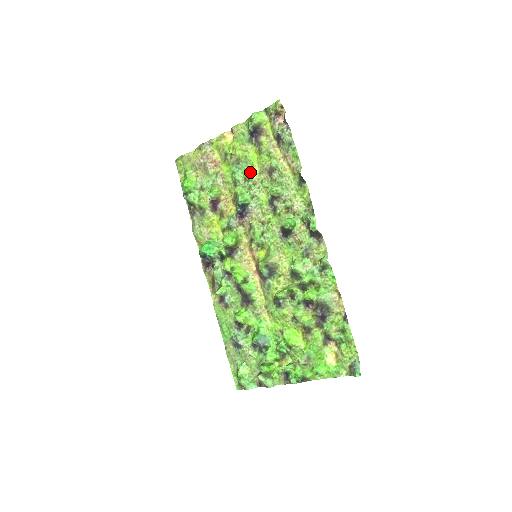
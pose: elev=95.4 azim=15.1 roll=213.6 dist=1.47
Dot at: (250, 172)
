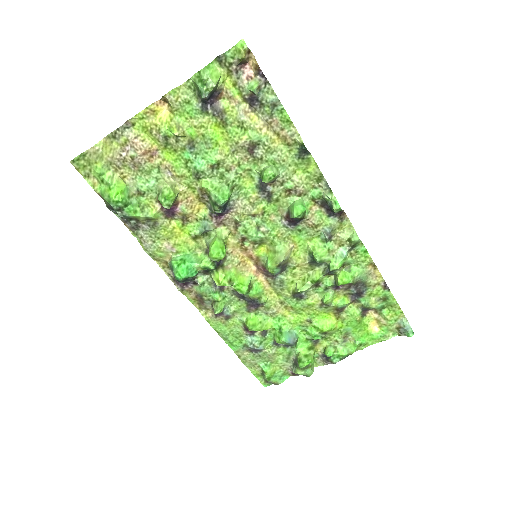
Dot at: (218, 156)
